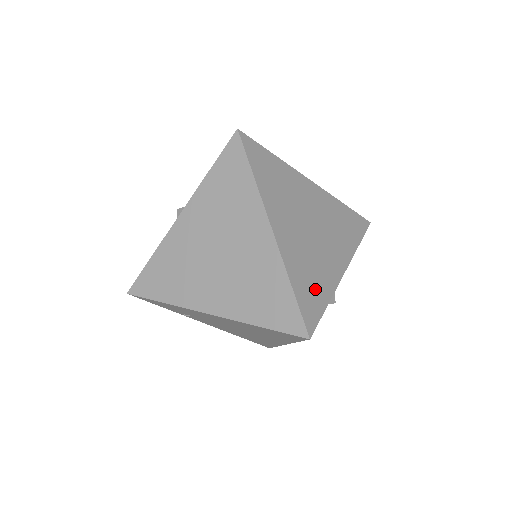
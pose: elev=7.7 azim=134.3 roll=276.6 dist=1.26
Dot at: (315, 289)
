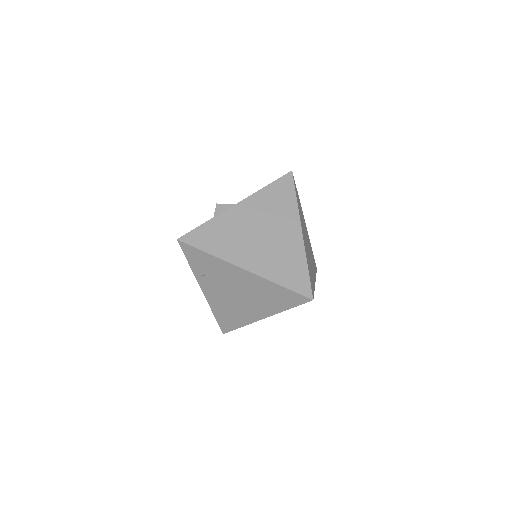
Dot at: occluded
